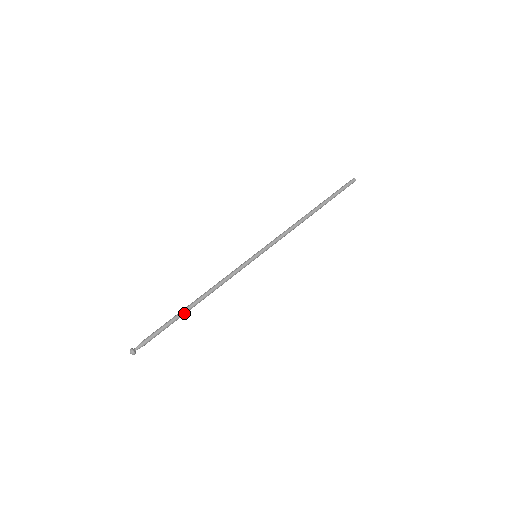
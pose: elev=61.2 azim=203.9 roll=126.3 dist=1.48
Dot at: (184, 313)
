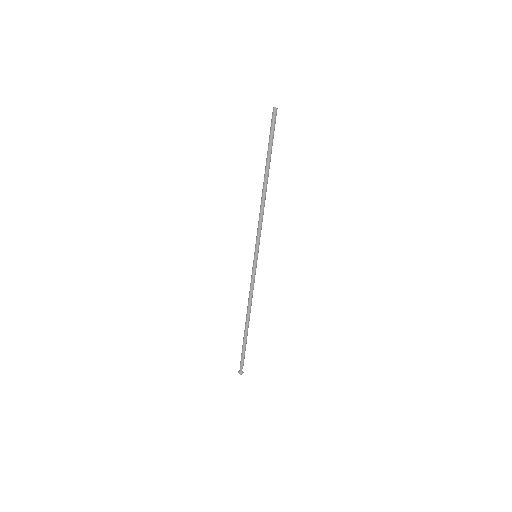
Dot at: (246, 332)
